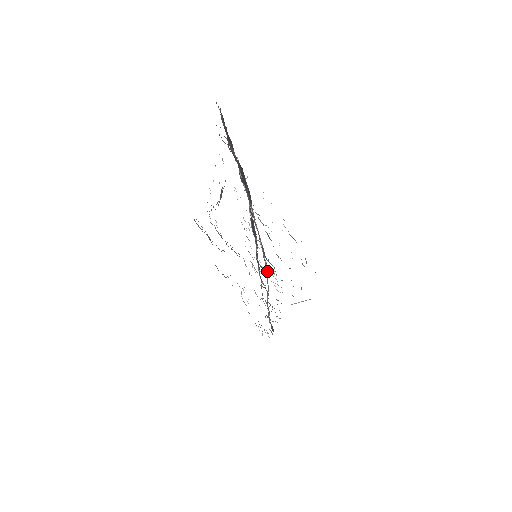
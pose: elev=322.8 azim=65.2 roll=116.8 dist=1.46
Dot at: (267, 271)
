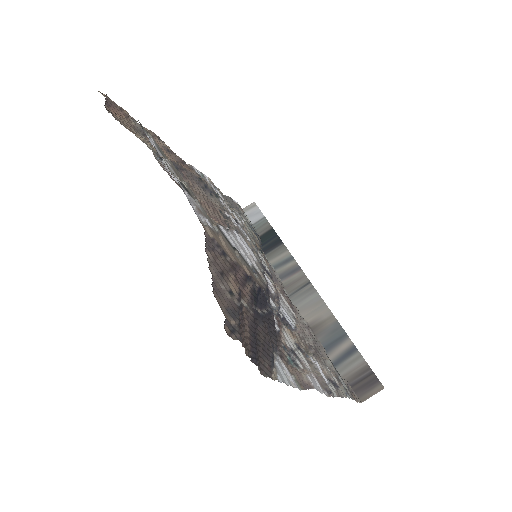
Dot at: (279, 302)
